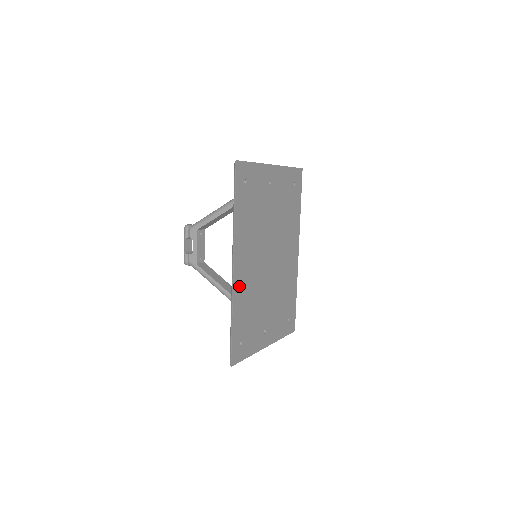
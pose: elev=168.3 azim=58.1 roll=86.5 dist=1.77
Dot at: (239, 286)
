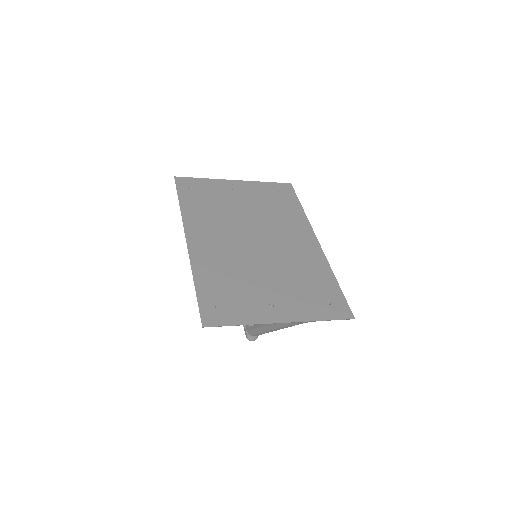
Dot at: (200, 256)
